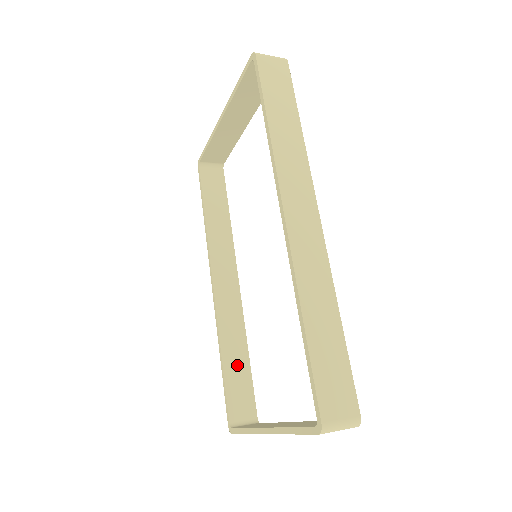
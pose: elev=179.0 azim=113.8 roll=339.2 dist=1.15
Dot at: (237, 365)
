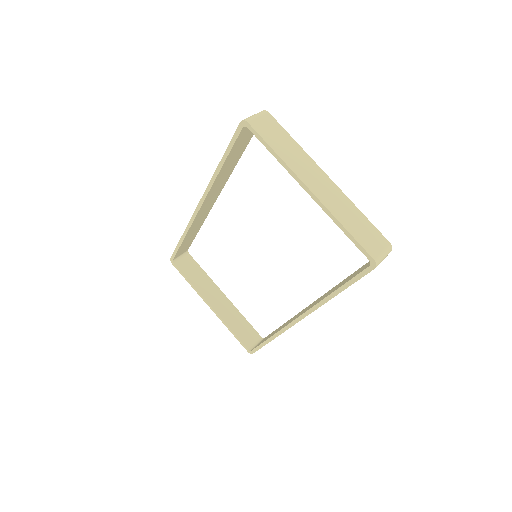
Dot at: (190, 237)
